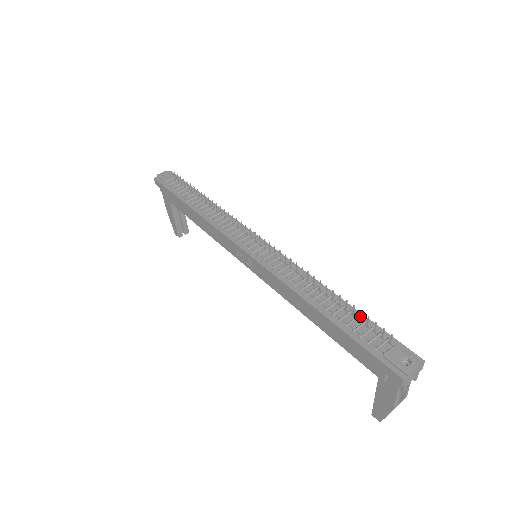
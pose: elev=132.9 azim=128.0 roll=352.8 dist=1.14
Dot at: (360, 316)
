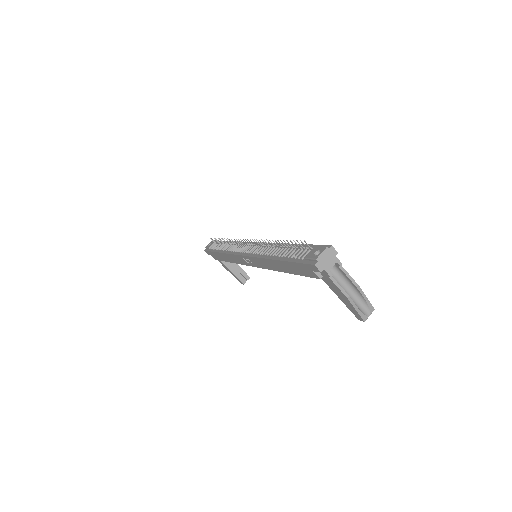
Dot at: occluded
